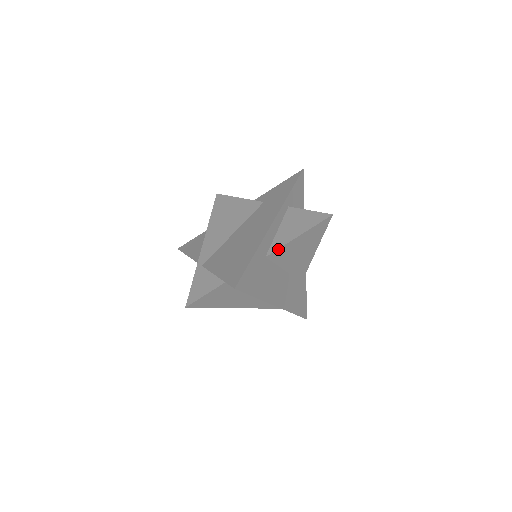
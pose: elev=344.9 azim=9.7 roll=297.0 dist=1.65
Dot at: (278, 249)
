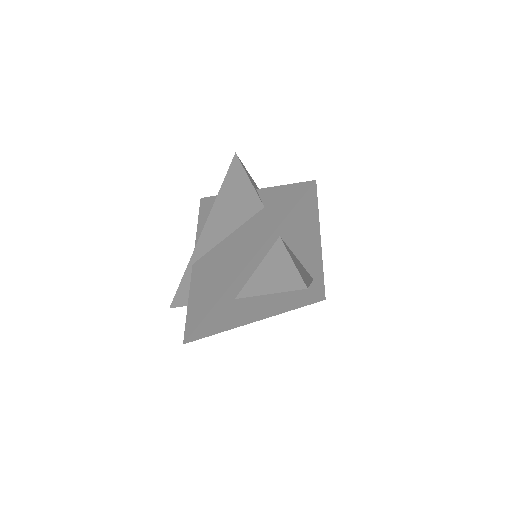
Dot at: occluded
